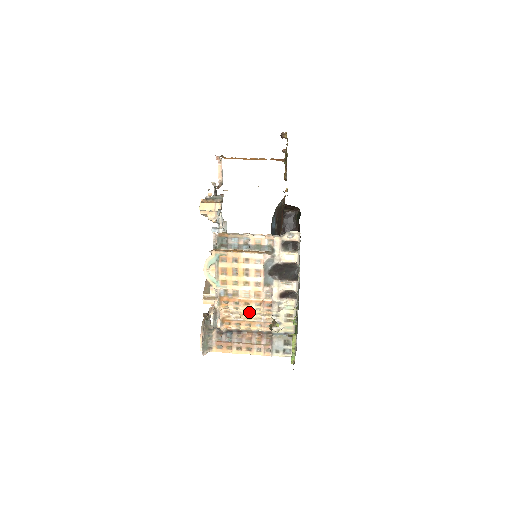
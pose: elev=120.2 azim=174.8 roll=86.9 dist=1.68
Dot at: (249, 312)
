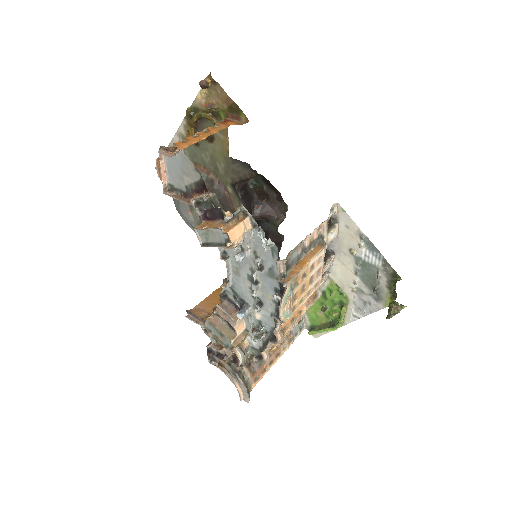
Dot at: occluded
